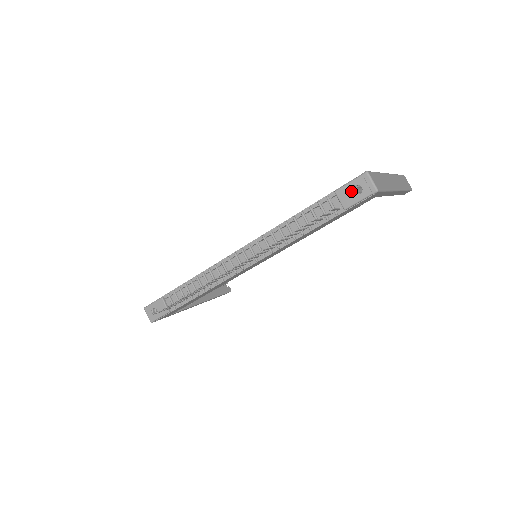
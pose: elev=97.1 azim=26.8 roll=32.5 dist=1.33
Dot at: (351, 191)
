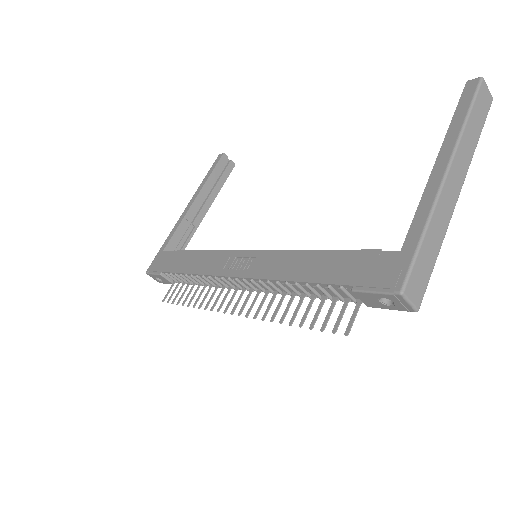
Dot at: (376, 300)
